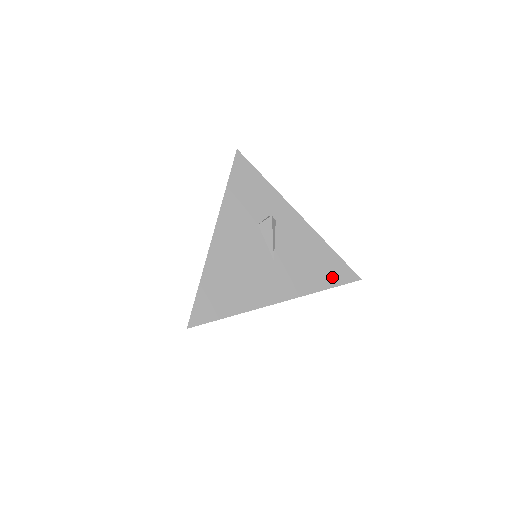
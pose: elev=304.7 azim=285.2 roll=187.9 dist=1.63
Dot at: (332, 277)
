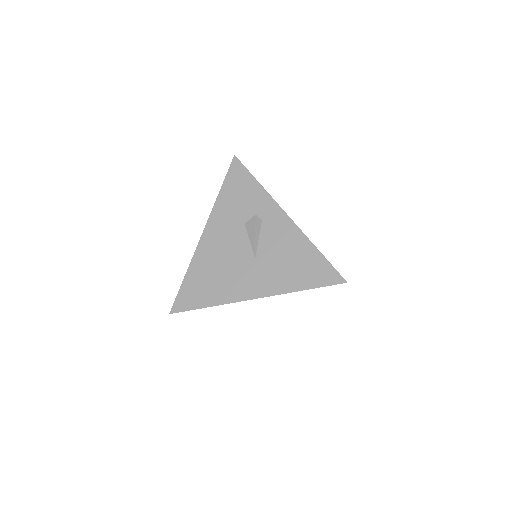
Dot at: (314, 278)
